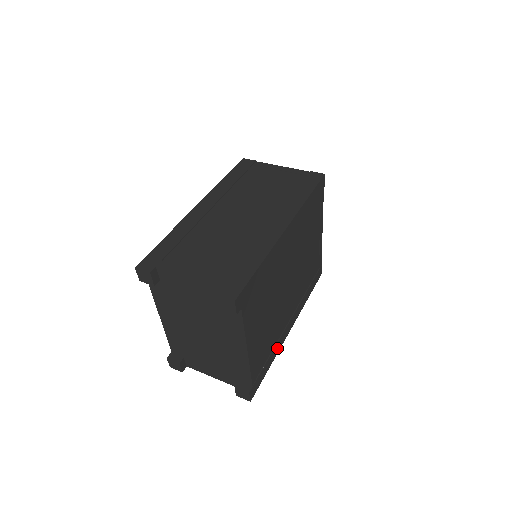
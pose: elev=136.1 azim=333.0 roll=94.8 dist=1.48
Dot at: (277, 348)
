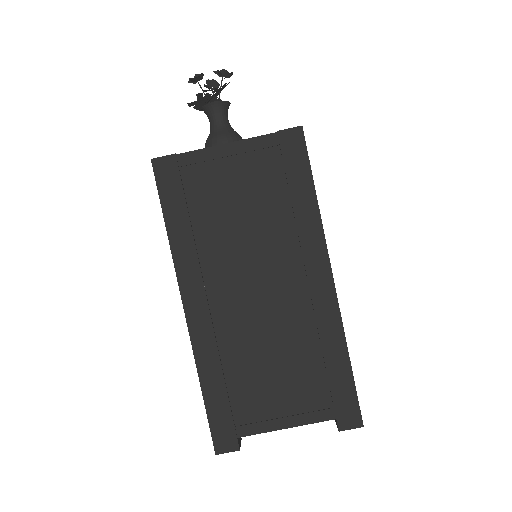
Dot at: occluded
